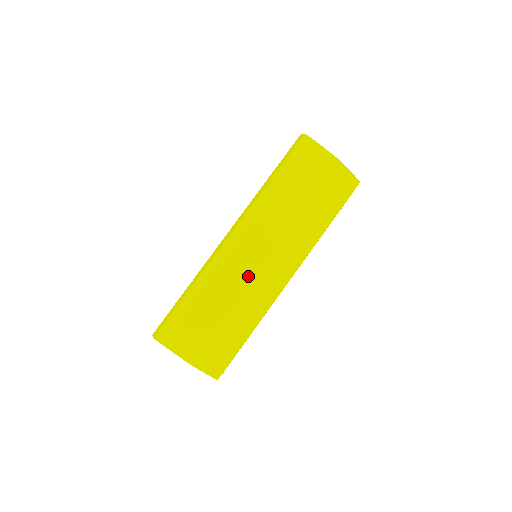
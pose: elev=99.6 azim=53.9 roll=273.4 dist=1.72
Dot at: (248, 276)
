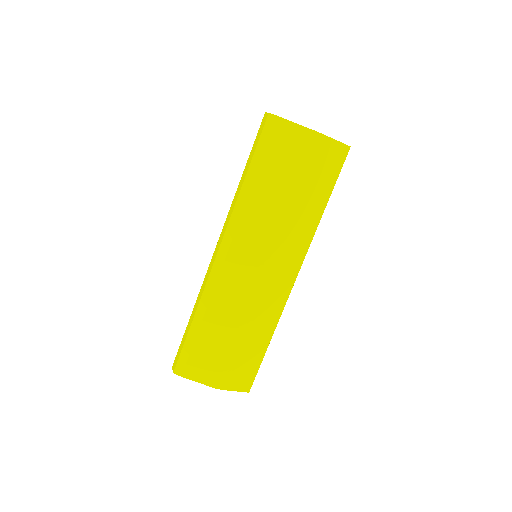
Dot at: (249, 290)
